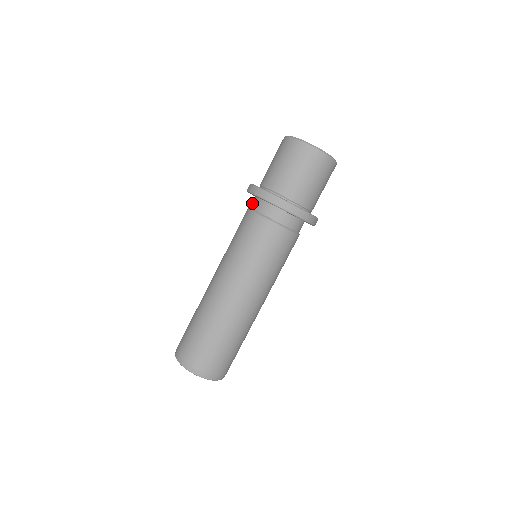
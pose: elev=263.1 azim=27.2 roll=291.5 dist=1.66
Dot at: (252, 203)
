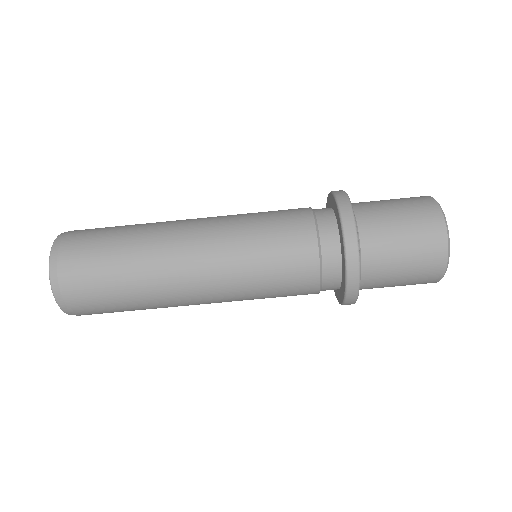
Dot at: (327, 236)
